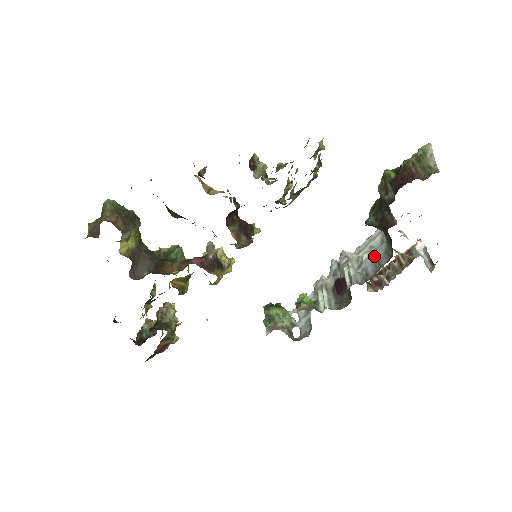
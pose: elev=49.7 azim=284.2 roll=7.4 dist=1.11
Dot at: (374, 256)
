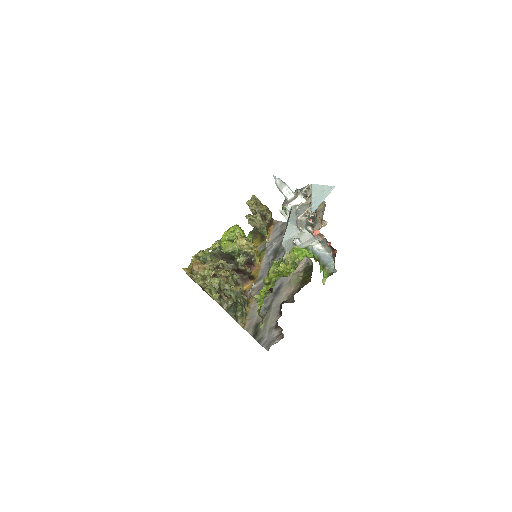
Dot at: occluded
